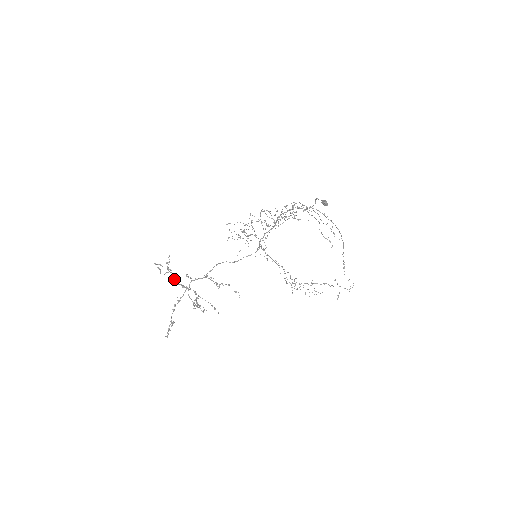
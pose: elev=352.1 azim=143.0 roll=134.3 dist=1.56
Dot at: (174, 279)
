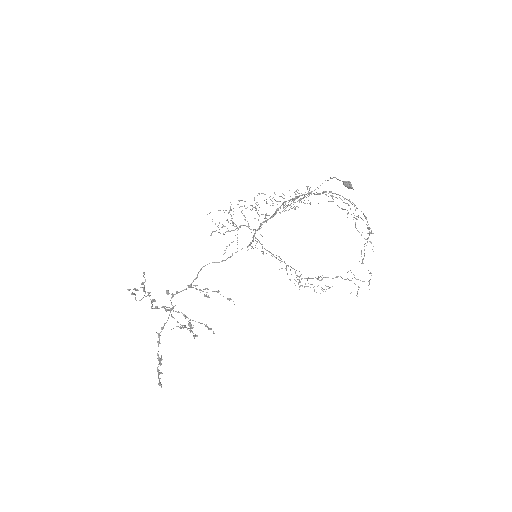
Dot at: (153, 301)
